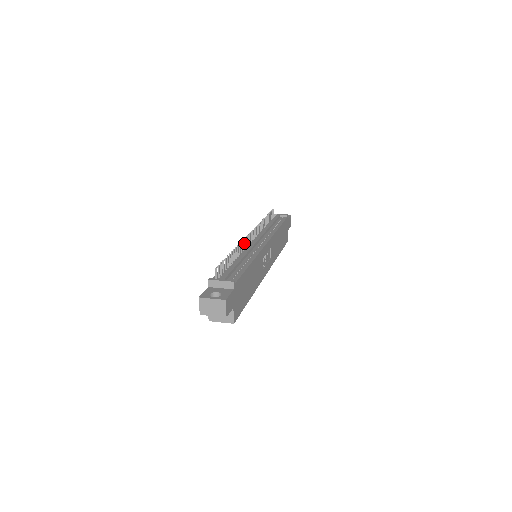
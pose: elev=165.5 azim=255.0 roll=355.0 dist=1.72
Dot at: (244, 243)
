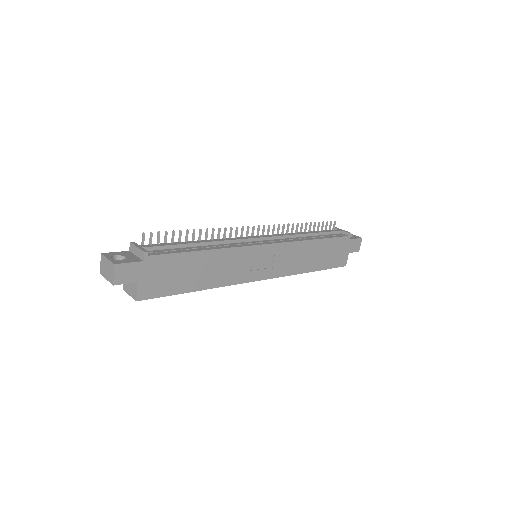
Dot at: (235, 232)
